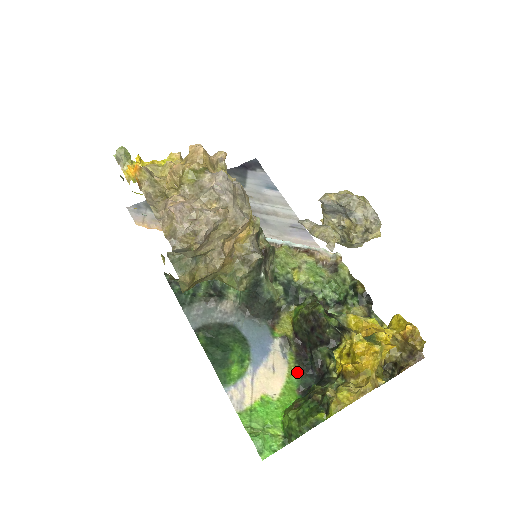
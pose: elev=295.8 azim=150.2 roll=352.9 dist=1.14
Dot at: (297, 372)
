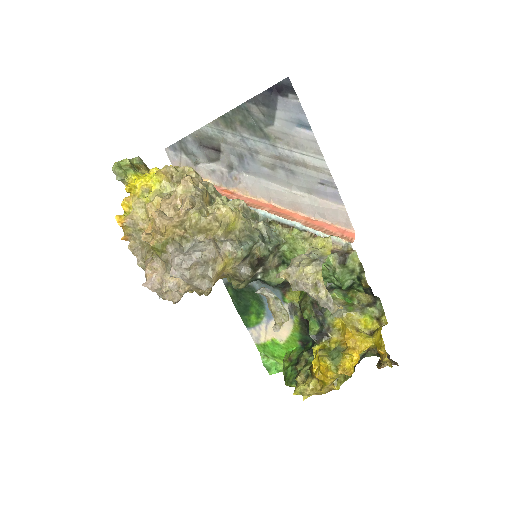
Dot at: (300, 331)
